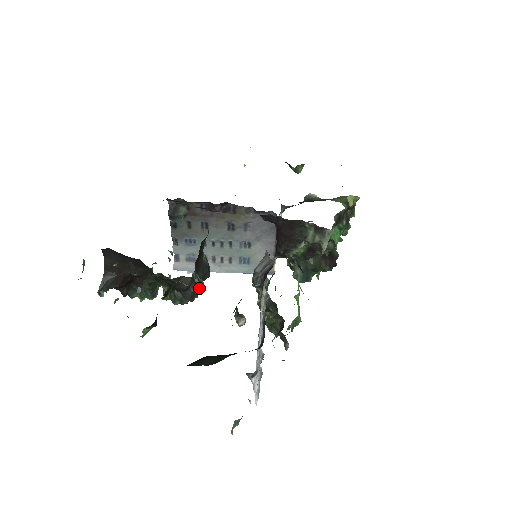
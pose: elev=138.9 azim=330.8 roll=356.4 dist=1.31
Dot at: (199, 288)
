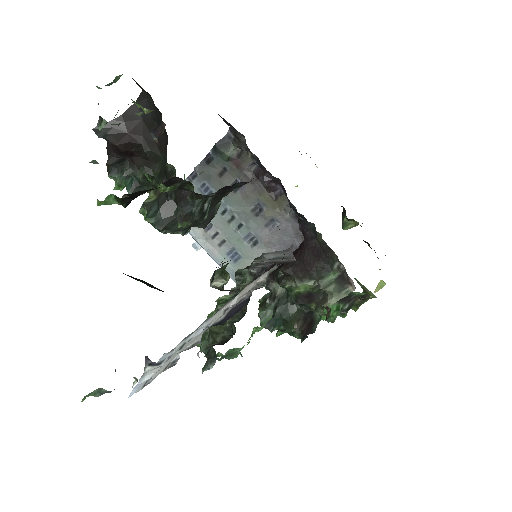
Dot at: (199, 217)
